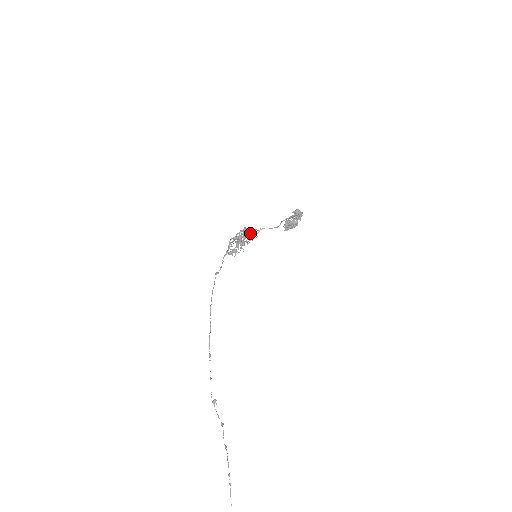
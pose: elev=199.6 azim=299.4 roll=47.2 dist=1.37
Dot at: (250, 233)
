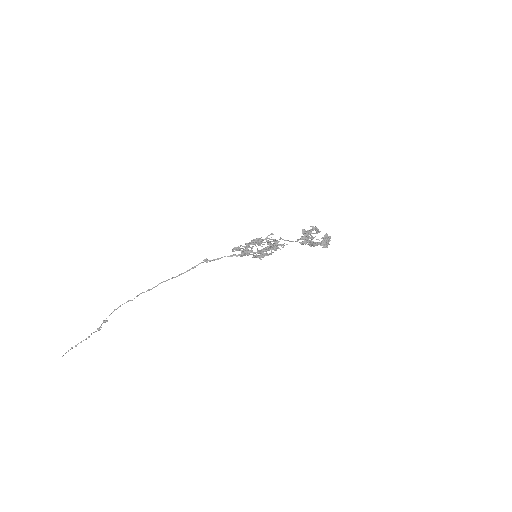
Dot at: (276, 249)
